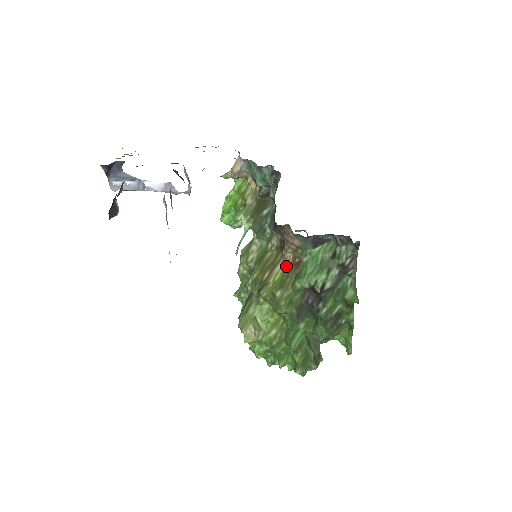
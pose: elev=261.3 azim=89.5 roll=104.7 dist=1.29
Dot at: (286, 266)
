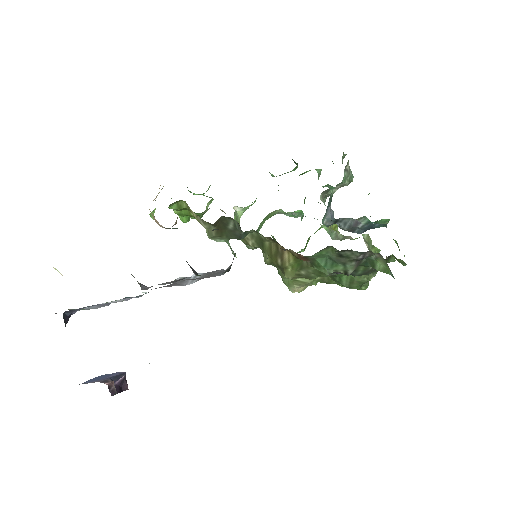
Dot at: (293, 256)
